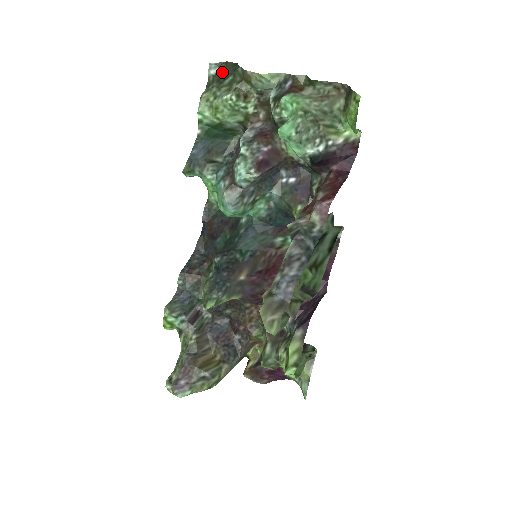
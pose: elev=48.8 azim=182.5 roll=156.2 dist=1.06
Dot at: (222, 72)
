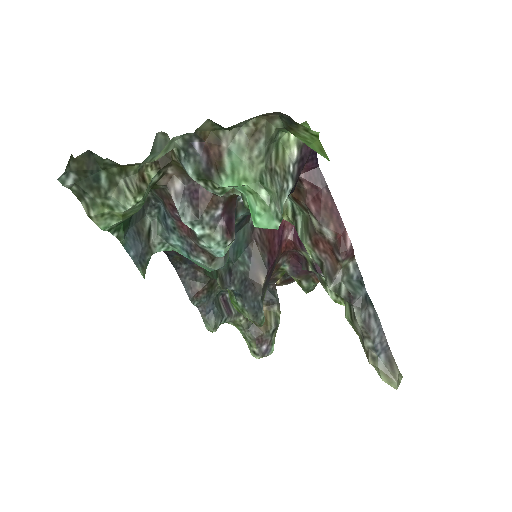
Dot at: (83, 175)
